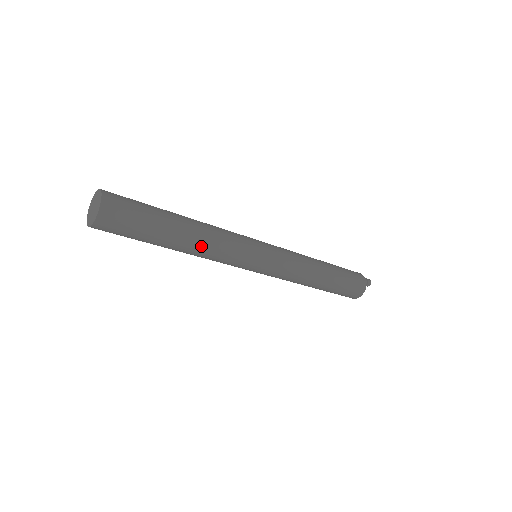
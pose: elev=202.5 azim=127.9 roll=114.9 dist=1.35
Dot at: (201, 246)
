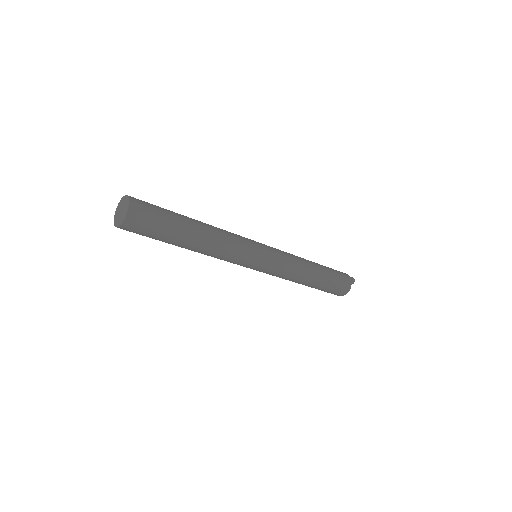
Dot at: (212, 242)
